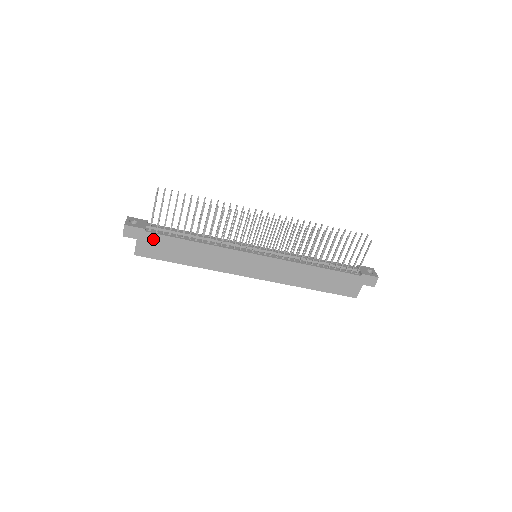
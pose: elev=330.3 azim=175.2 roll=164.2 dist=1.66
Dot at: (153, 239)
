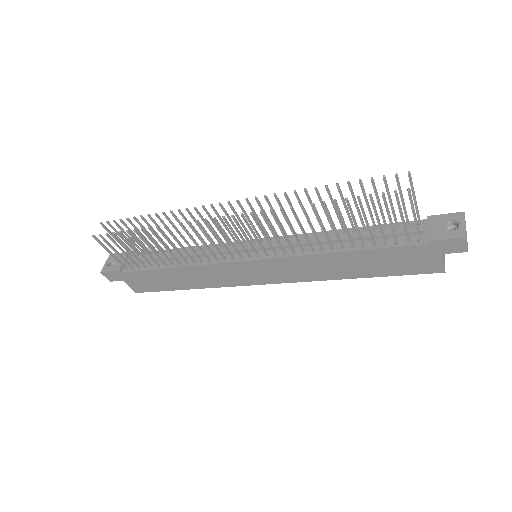
Dot at: (135, 276)
